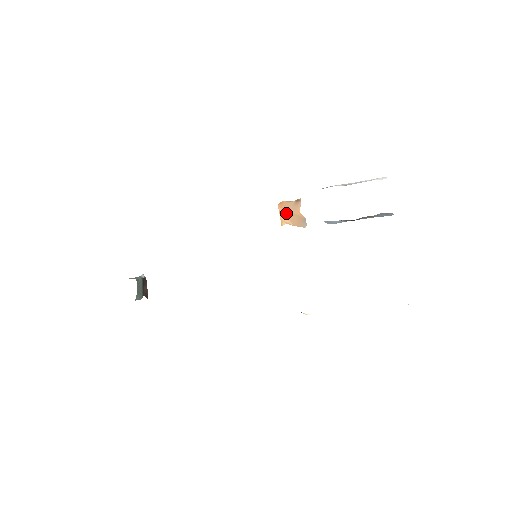
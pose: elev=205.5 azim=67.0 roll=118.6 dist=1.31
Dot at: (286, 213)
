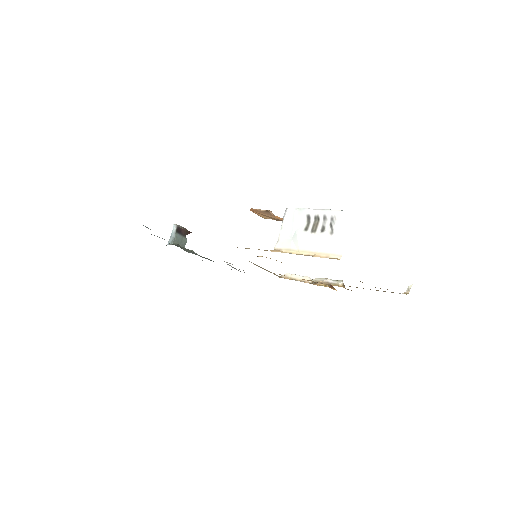
Dot at: (262, 215)
